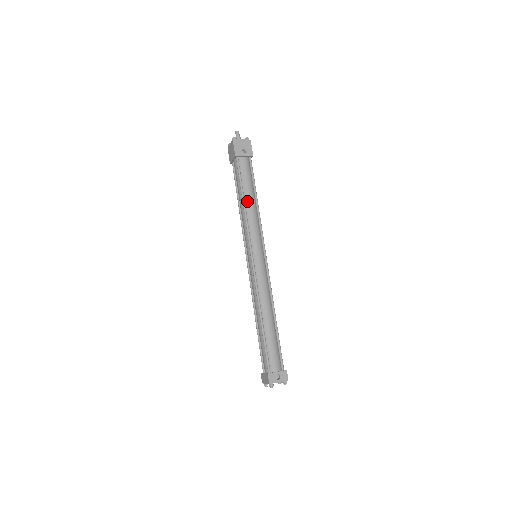
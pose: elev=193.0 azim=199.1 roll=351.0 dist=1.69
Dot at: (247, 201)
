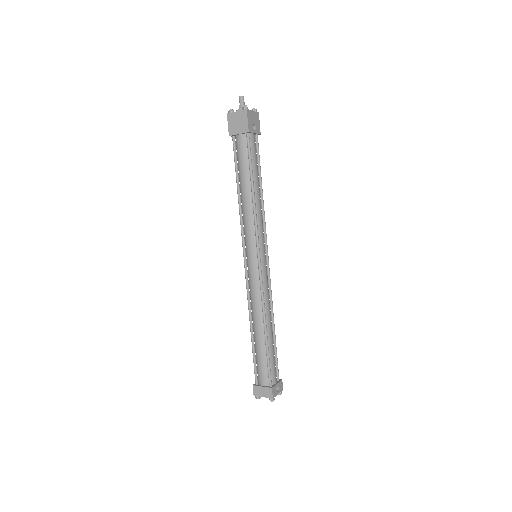
Dot at: (256, 191)
